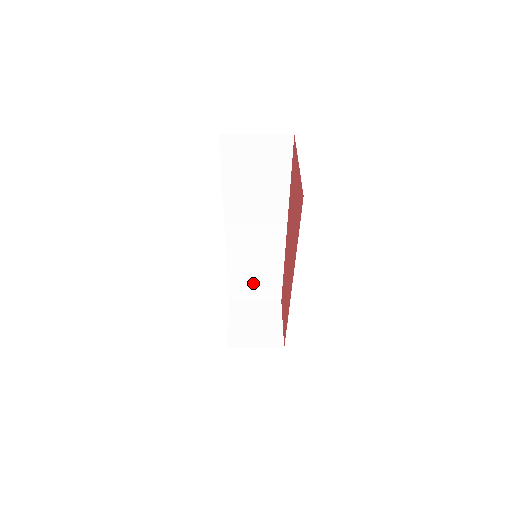
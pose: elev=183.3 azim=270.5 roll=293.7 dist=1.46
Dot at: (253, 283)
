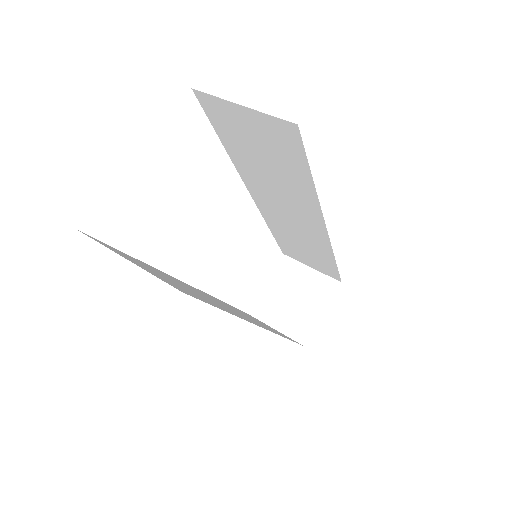
Dot at: (303, 253)
